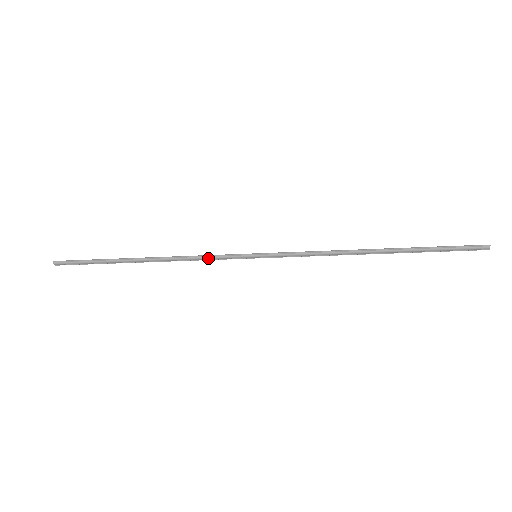
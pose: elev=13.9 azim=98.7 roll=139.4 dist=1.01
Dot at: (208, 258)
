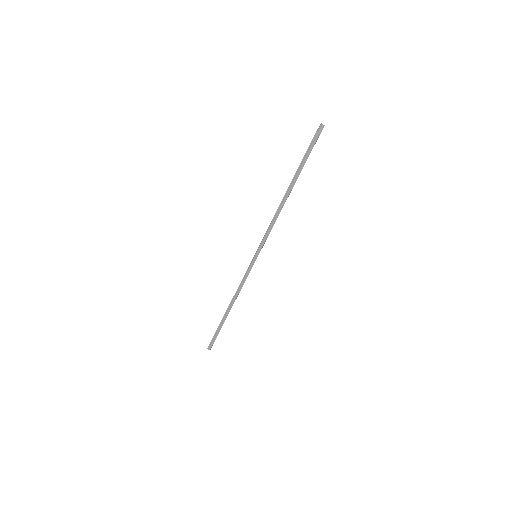
Dot at: (244, 280)
